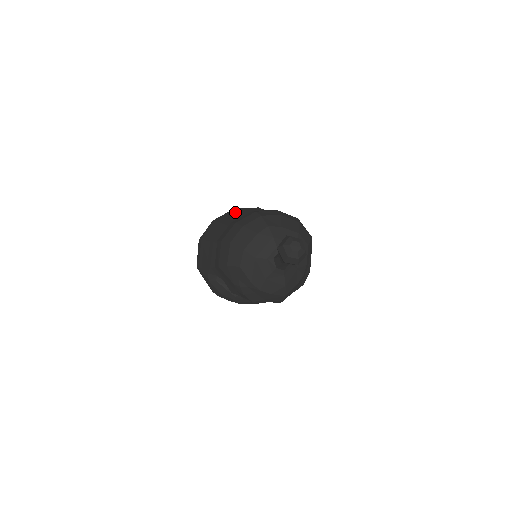
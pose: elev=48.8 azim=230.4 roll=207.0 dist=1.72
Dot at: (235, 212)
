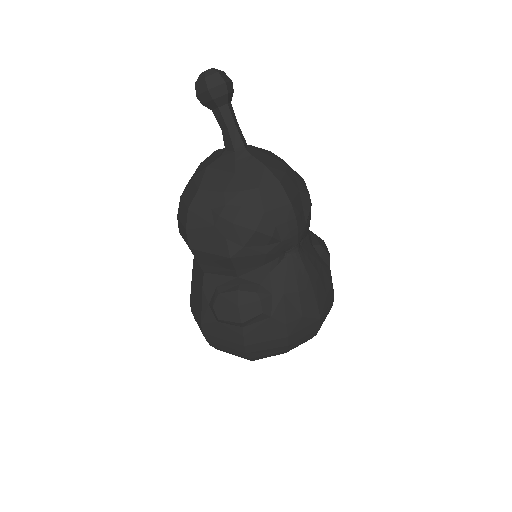
Dot at: occluded
